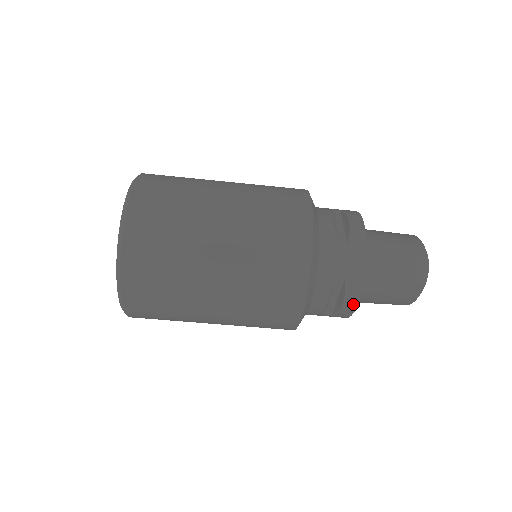
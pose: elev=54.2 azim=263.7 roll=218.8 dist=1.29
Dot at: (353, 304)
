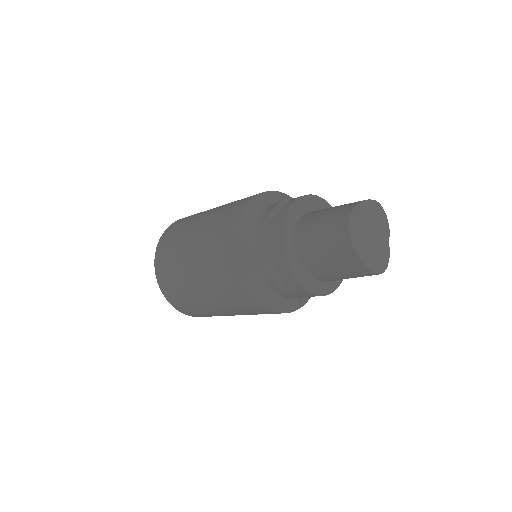
Dot at: (290, 275)
